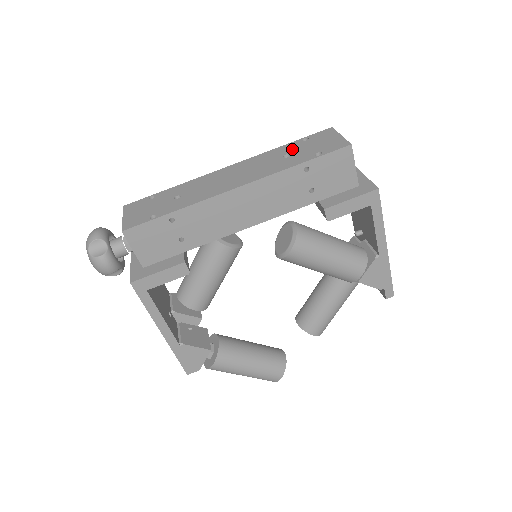
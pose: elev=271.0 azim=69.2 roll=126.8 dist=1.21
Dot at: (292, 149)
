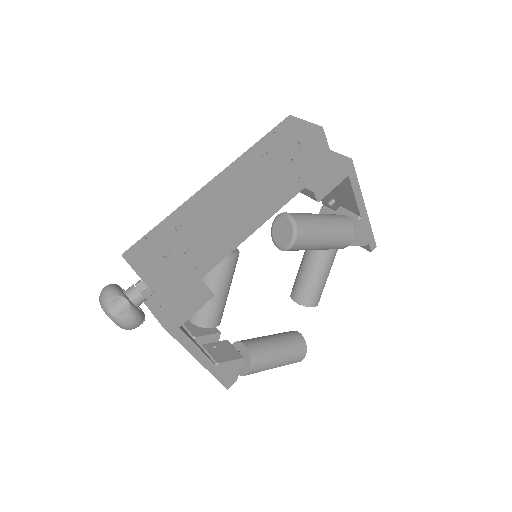
Dot at: (266, 147)
